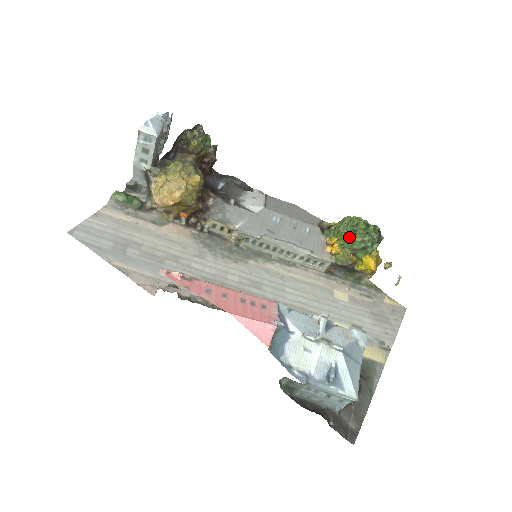
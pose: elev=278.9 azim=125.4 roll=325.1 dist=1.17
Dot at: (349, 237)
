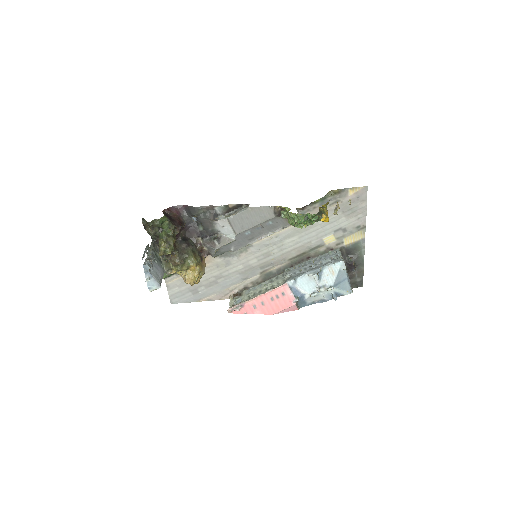
Dot at: occluded
